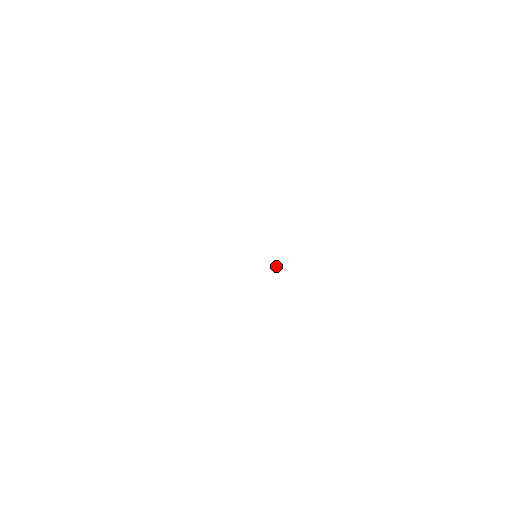
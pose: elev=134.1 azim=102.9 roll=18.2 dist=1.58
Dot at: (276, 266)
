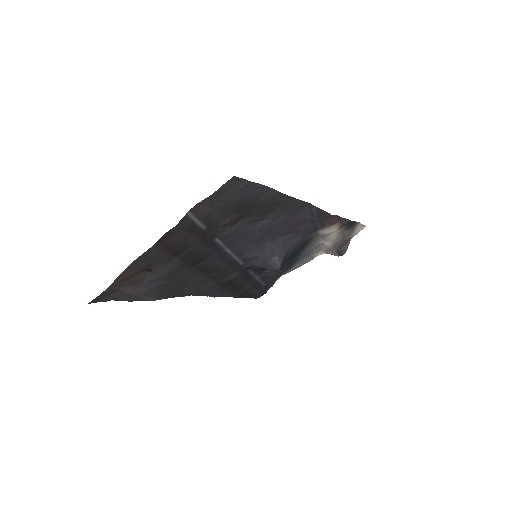
Dot at: (280, 257)
